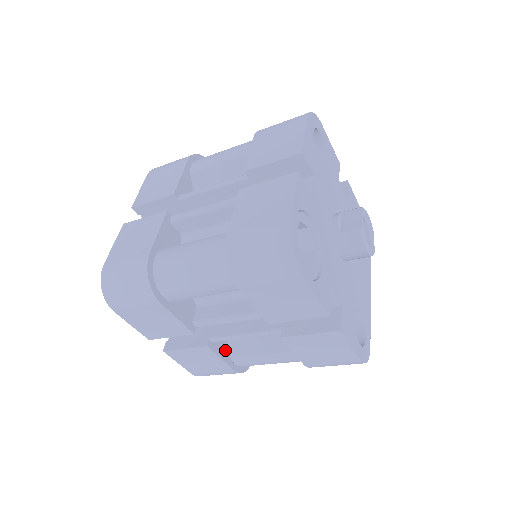
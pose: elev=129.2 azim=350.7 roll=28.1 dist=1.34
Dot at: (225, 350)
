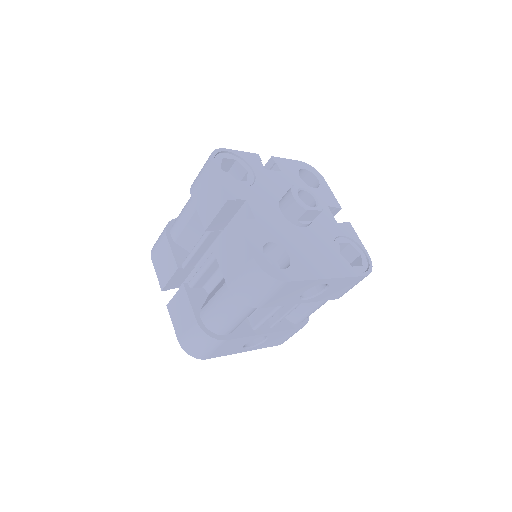
Dot at: (198, 303)
